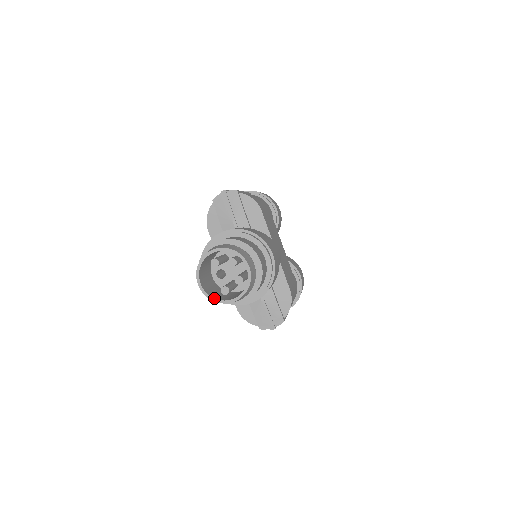
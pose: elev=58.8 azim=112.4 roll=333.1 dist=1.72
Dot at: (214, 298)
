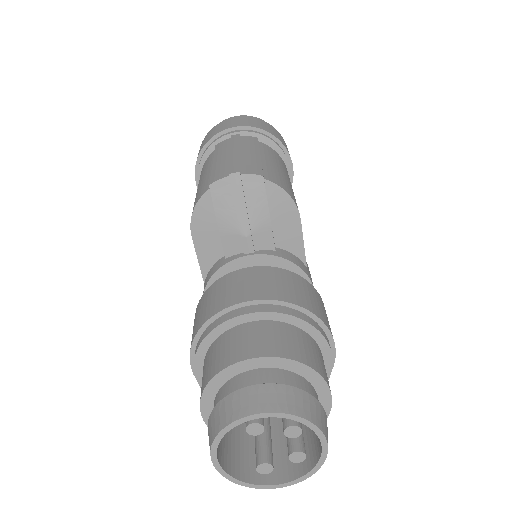
Dot at: (241, 481)
